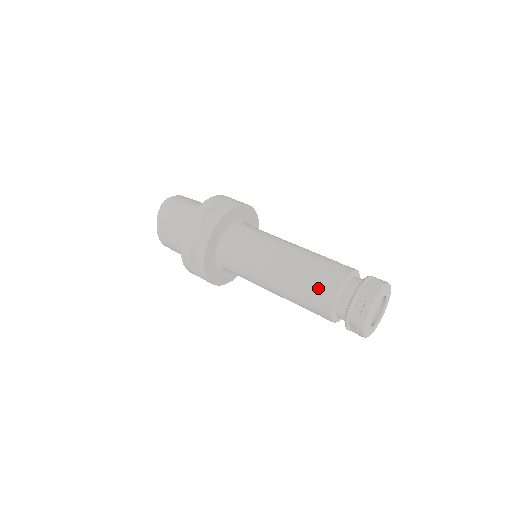
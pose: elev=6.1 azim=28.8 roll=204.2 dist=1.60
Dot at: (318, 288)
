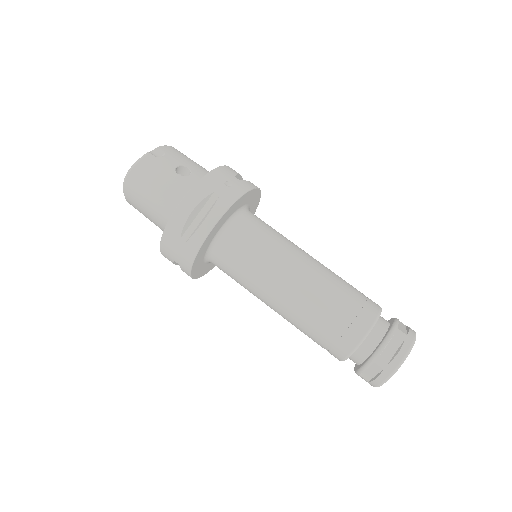
Dot at: (327, 342)
